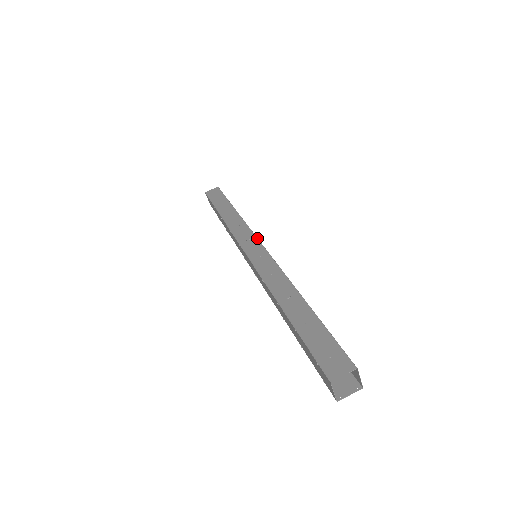
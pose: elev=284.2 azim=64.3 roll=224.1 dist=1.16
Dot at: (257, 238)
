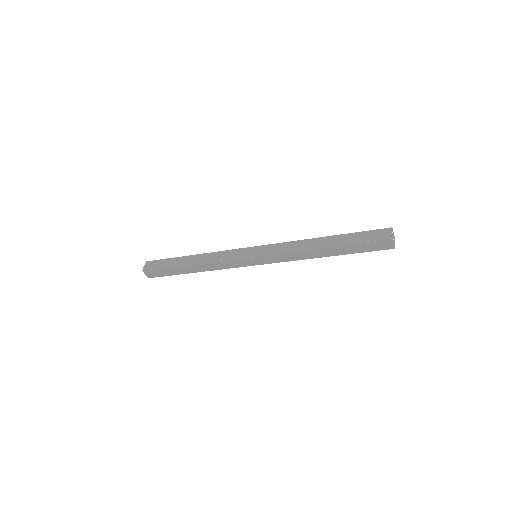
Dot at: (245, 248)
